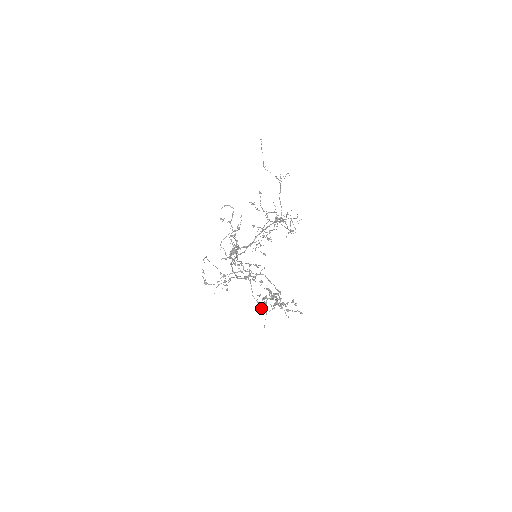
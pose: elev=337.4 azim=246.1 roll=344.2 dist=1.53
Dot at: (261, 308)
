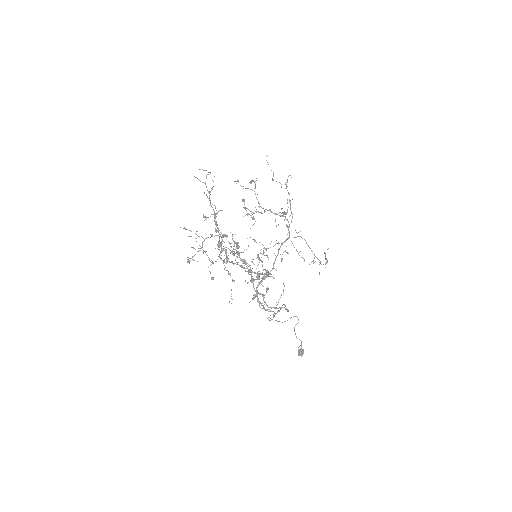
Dot at: occluded
